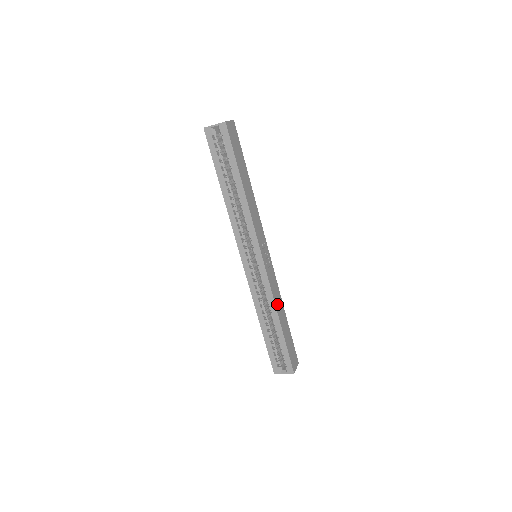
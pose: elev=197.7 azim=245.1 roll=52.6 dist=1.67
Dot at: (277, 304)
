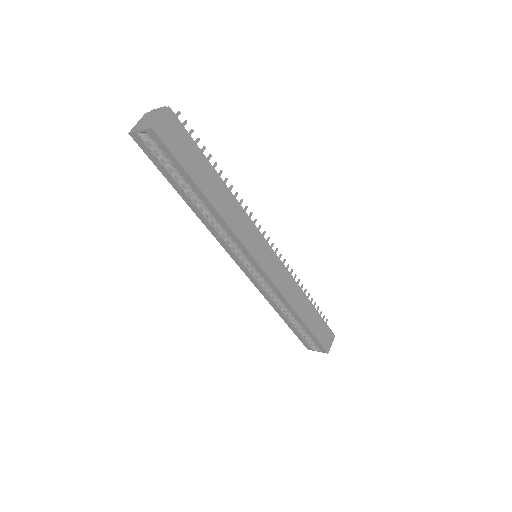
Dot at: (293, 301)
